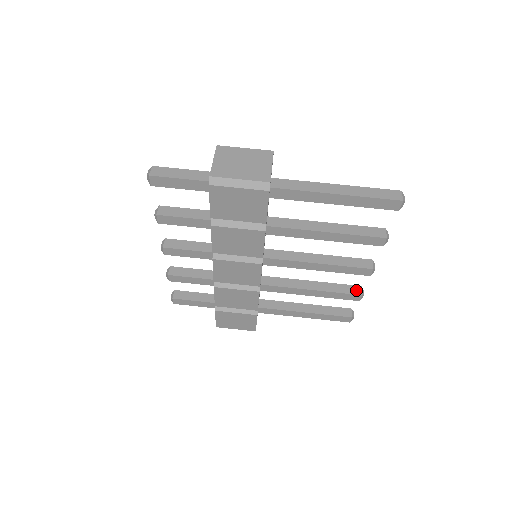
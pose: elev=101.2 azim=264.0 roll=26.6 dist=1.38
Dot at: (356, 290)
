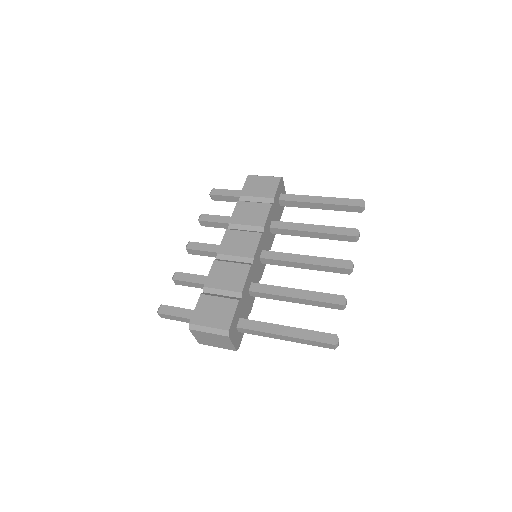
Dot at: occluded
